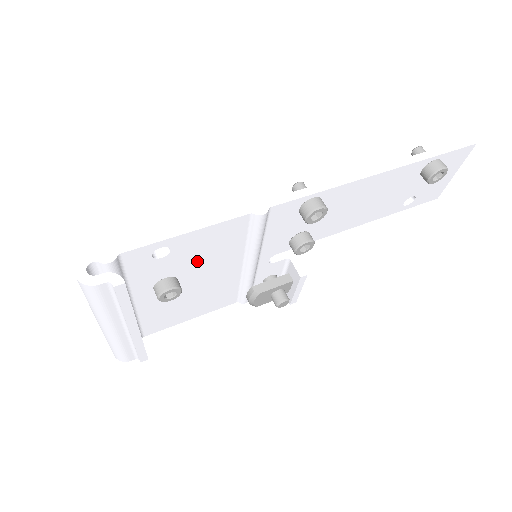
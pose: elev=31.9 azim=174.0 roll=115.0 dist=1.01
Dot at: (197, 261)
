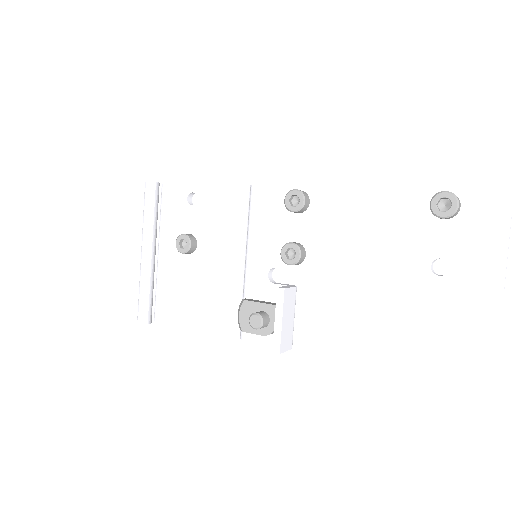
Dot at: (212, 227)
